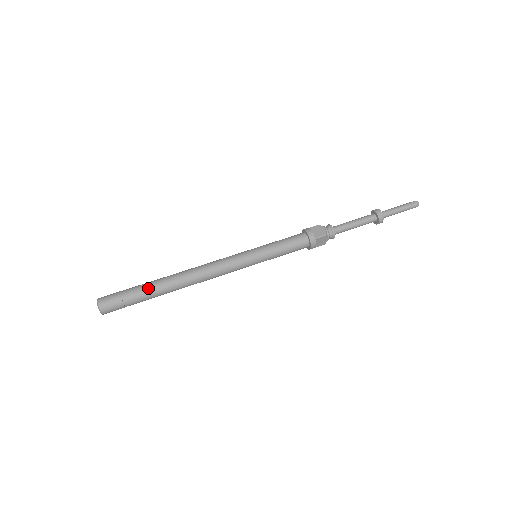
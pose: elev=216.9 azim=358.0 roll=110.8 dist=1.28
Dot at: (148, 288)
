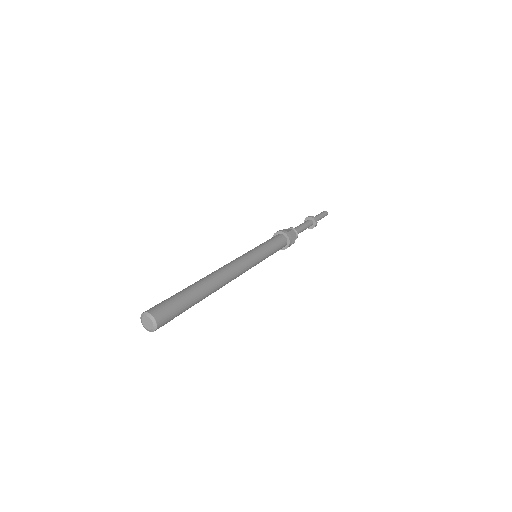
Dot at: (189, 289)
